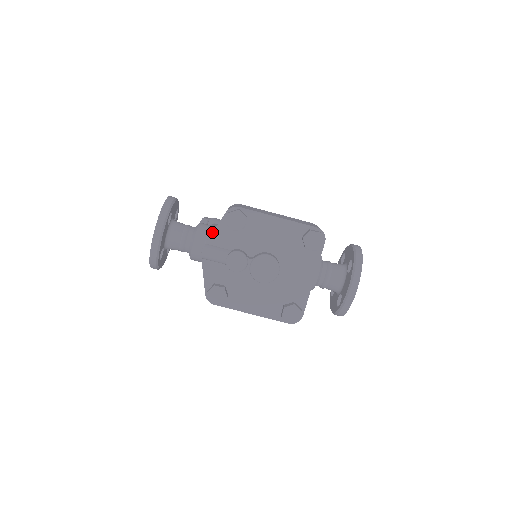
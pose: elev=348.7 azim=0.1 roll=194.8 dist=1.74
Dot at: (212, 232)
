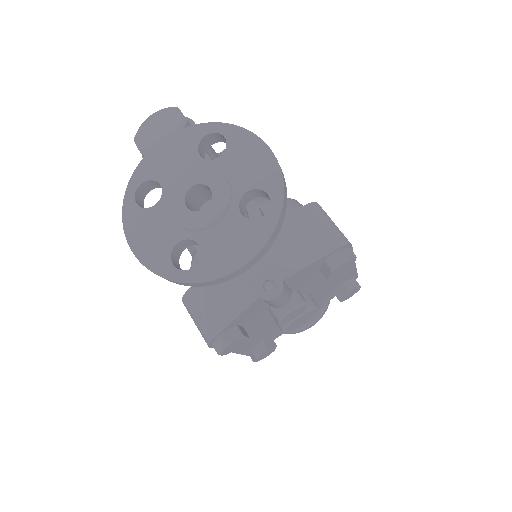
Dot at: (303, 268)
